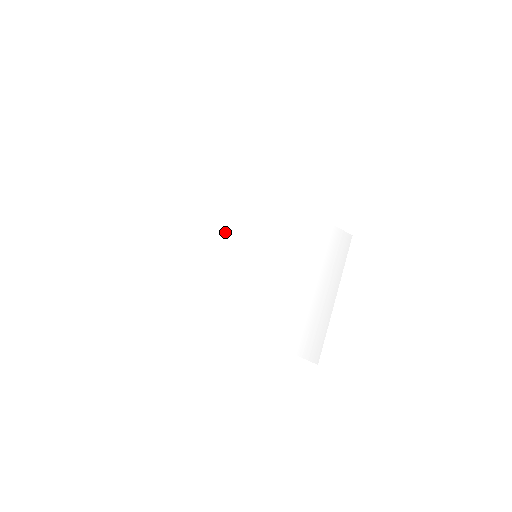
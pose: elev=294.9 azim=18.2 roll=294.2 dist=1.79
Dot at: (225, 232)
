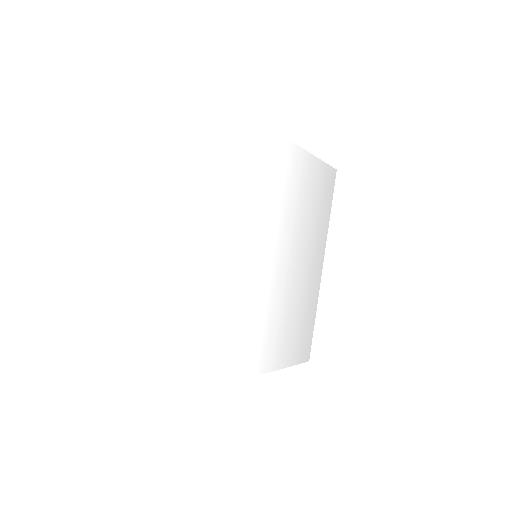
Dot at: (219, 235)
